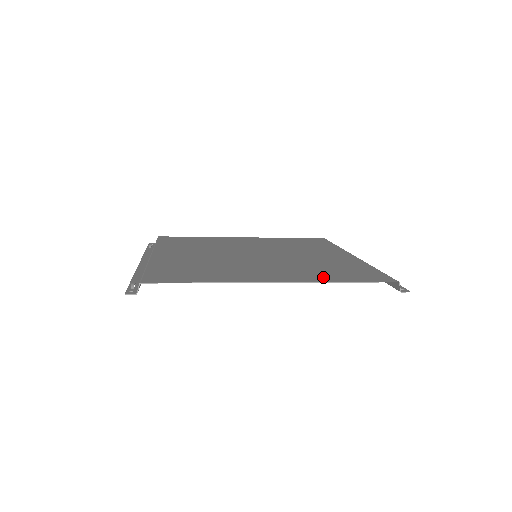
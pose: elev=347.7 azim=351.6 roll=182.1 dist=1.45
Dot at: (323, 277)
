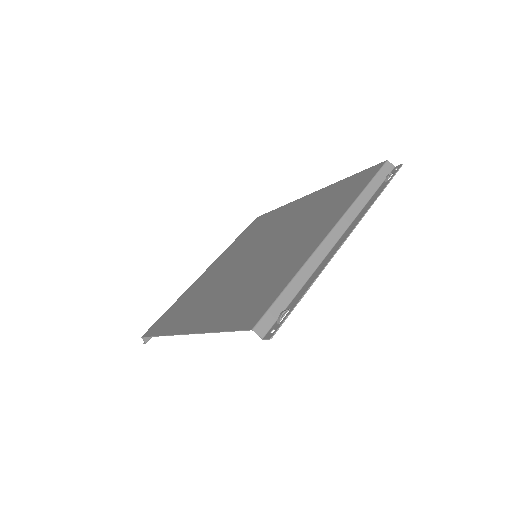
Dot at: (219, 319)
